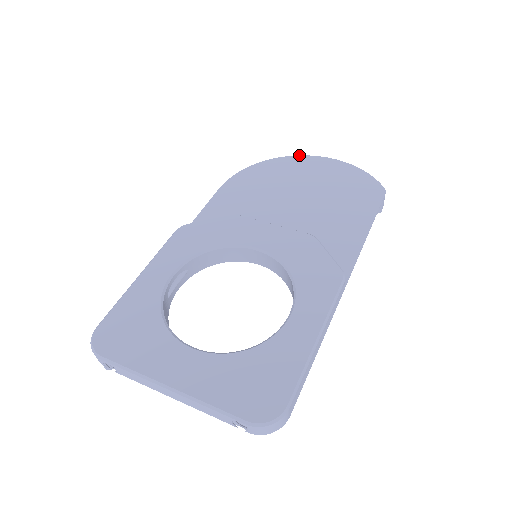
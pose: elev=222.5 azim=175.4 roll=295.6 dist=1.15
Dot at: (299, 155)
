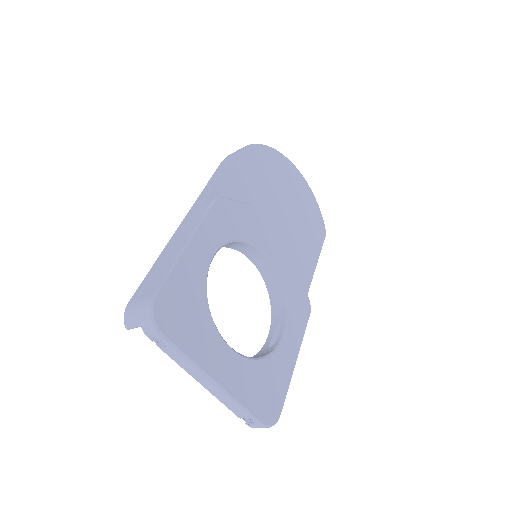
Dot at: (286, 157)
